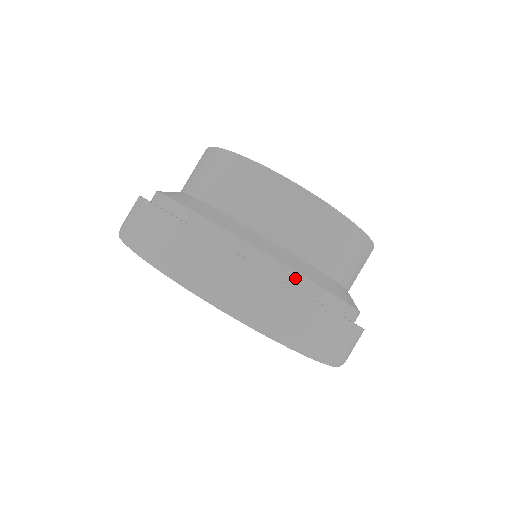
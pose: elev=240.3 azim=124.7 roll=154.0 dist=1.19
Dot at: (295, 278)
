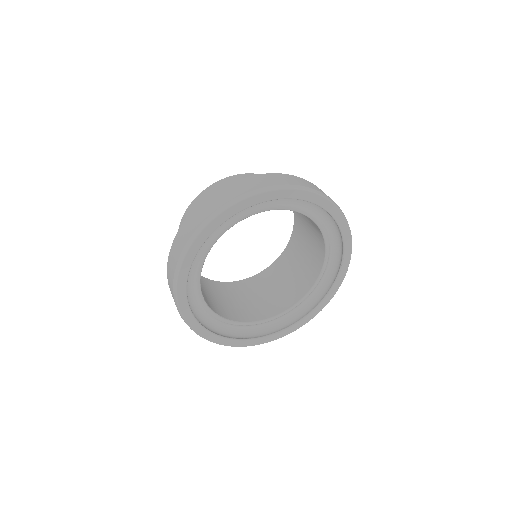
Dot at: occluded
